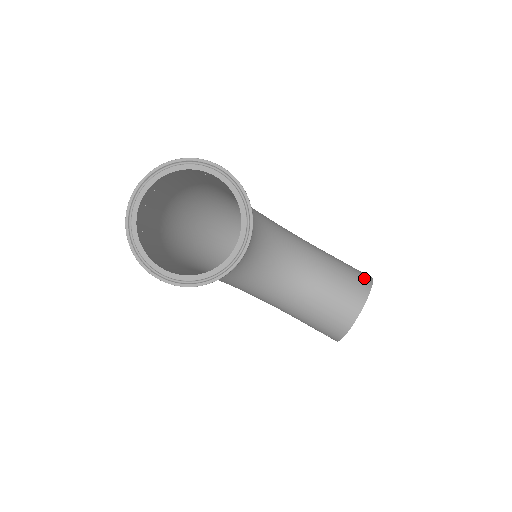
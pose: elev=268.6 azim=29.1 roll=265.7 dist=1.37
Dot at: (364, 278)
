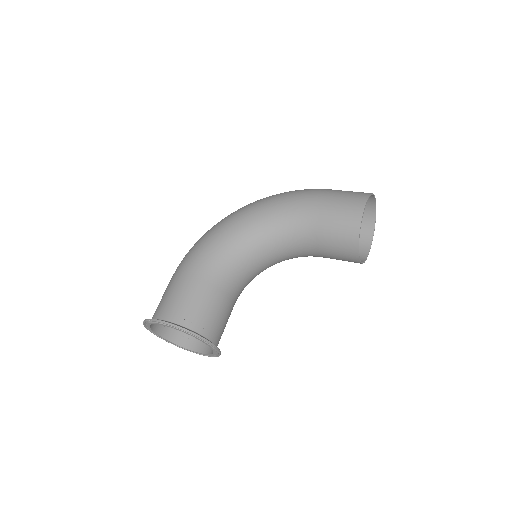
Dot at: (351, 225)
